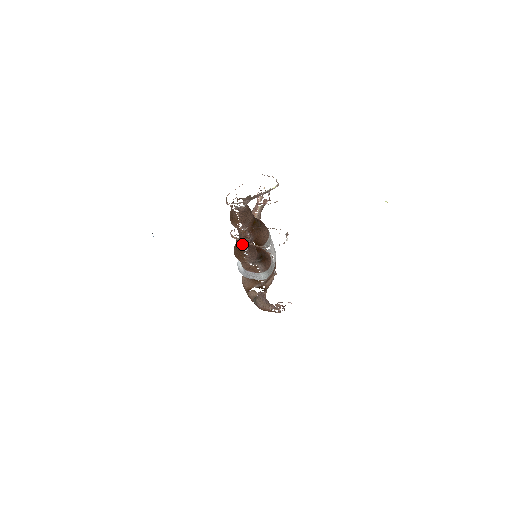
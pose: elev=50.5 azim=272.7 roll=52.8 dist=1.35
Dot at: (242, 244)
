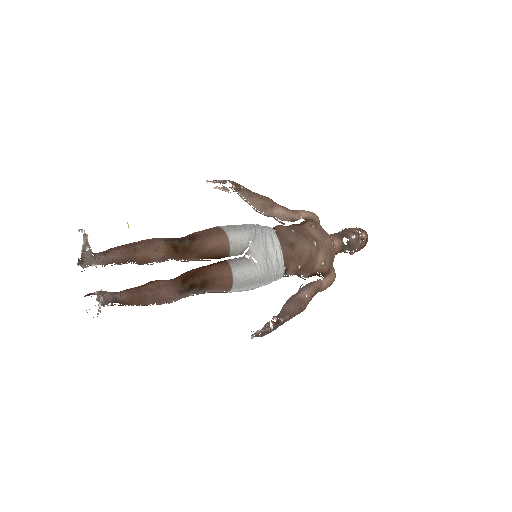
Dot at: occluded
